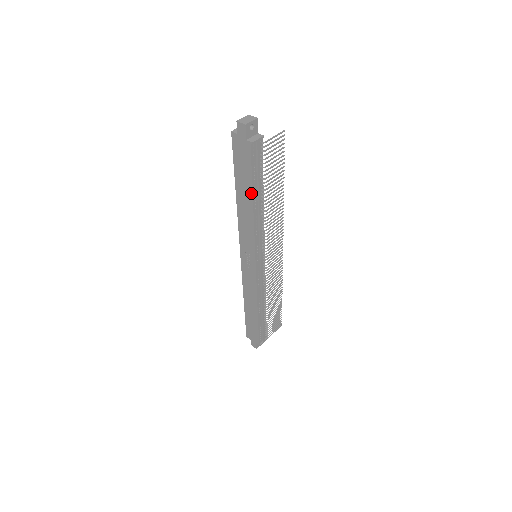
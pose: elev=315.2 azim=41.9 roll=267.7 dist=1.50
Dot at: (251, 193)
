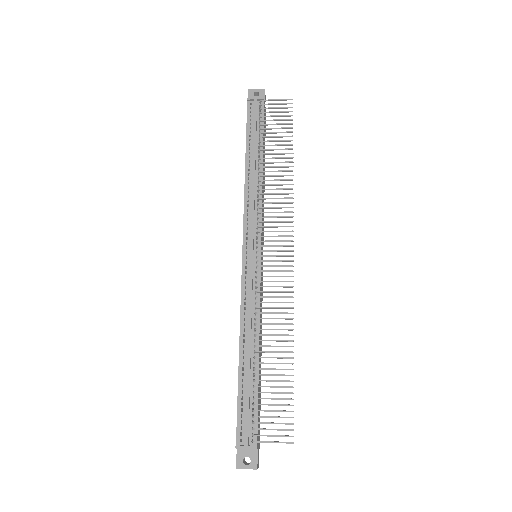
Dot at: (246, 153)
